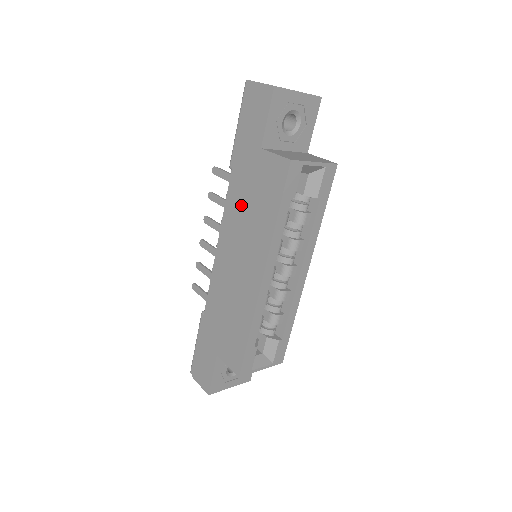
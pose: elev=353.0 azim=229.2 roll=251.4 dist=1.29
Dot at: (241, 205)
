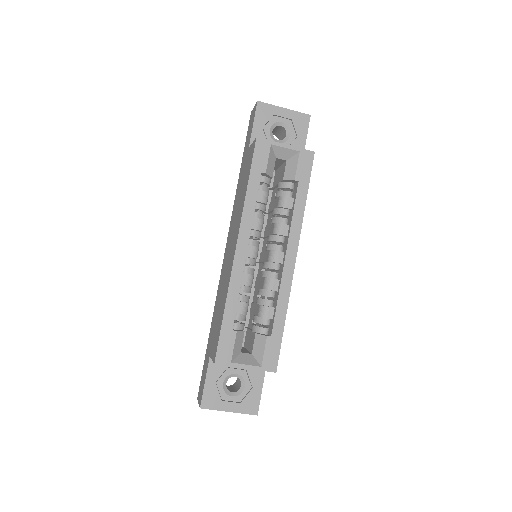
Dot at: (237, 201)
